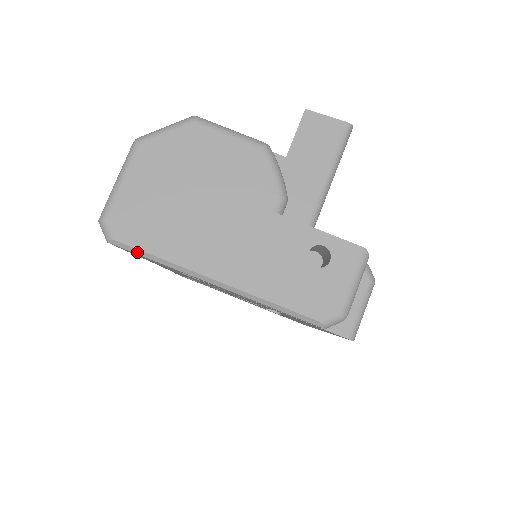
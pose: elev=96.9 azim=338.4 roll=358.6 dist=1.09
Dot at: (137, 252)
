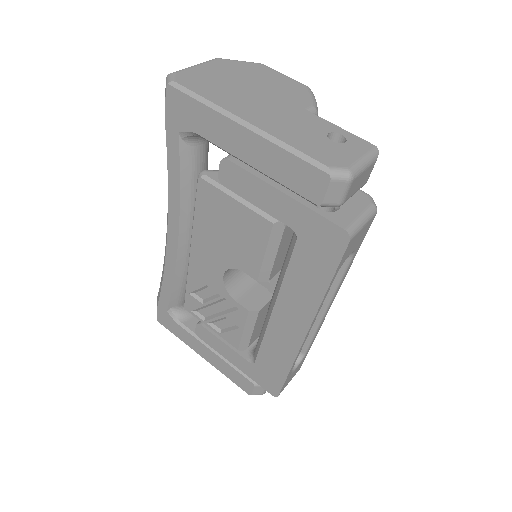
Dot at: (188, 93)
